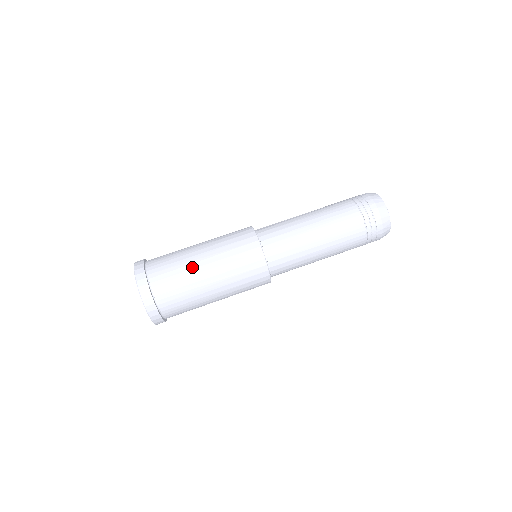
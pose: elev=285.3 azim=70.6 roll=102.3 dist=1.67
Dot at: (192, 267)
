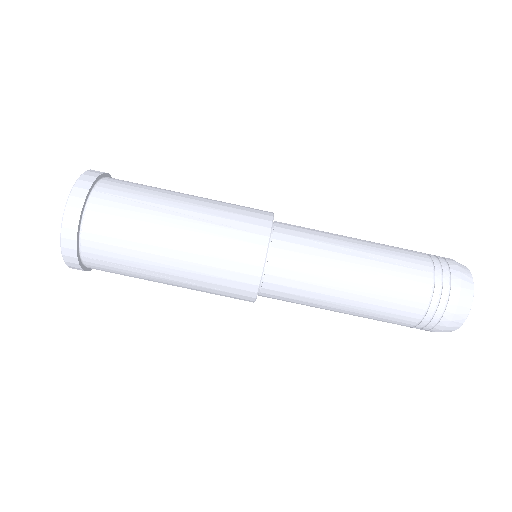
Dot at: (150, 250)
